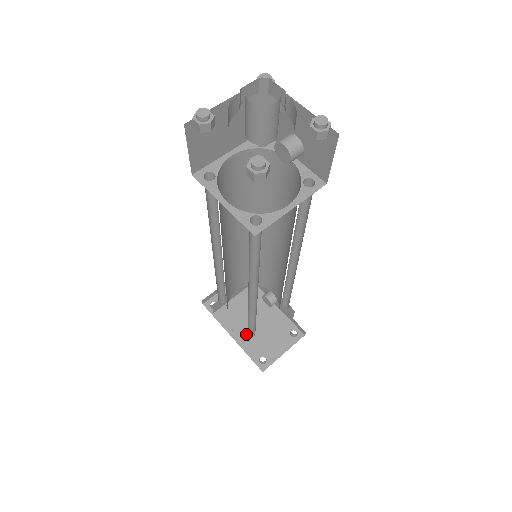
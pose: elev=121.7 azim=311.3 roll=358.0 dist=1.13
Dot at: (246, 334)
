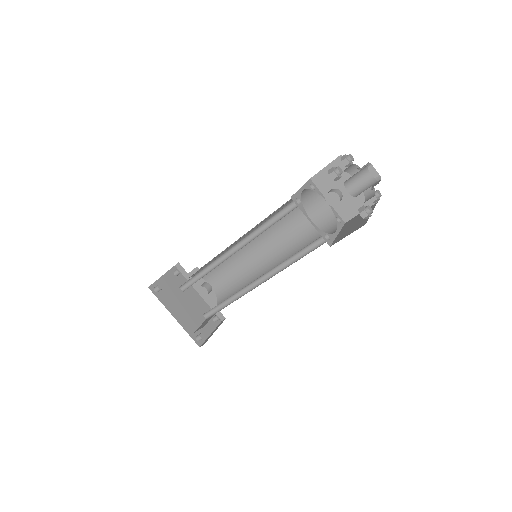
Dot at: (184, 316)
